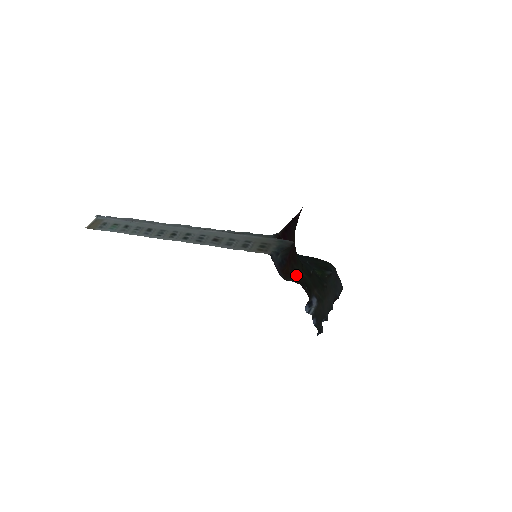
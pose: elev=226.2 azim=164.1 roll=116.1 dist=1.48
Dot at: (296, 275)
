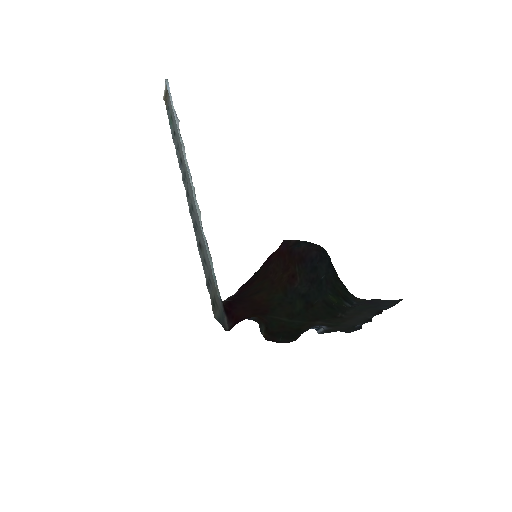
Dot at: (270, 323)
